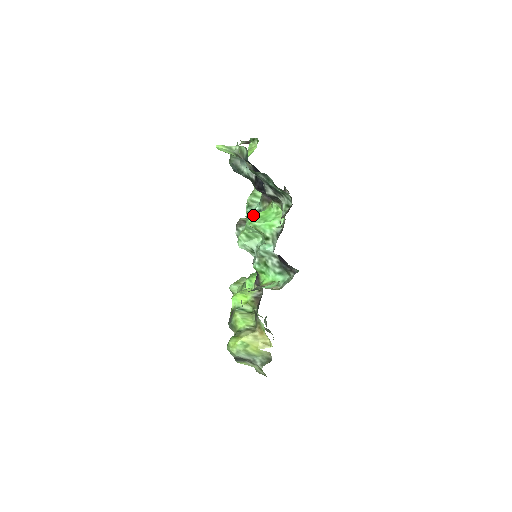
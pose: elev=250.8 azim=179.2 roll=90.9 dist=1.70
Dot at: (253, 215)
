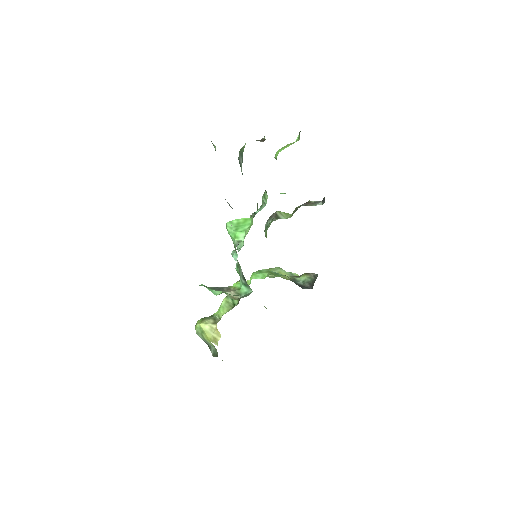
Dot at: occluded
